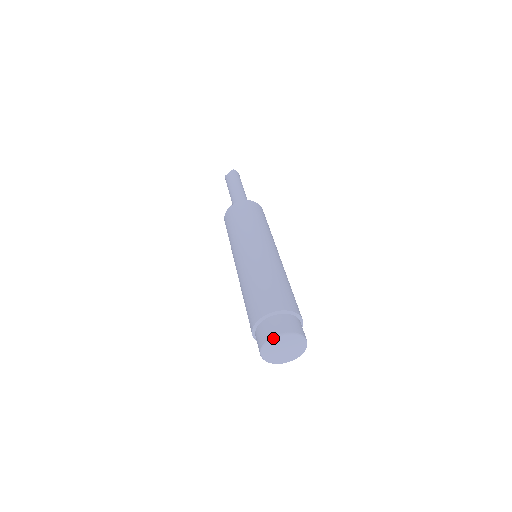
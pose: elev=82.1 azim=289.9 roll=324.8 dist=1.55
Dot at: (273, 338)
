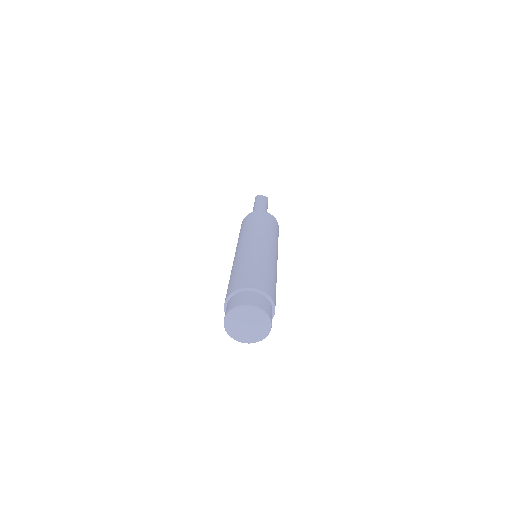
Dot at: (258, 308)
